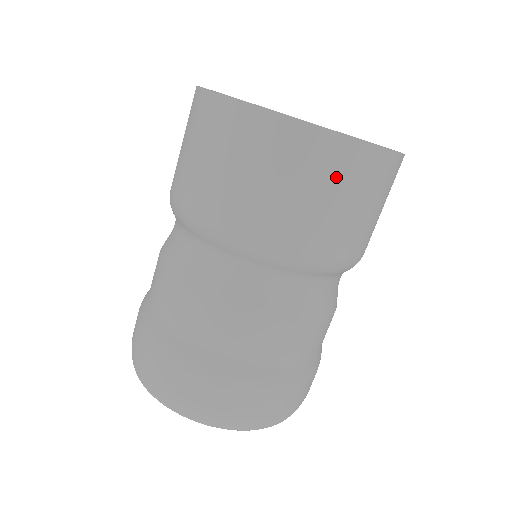
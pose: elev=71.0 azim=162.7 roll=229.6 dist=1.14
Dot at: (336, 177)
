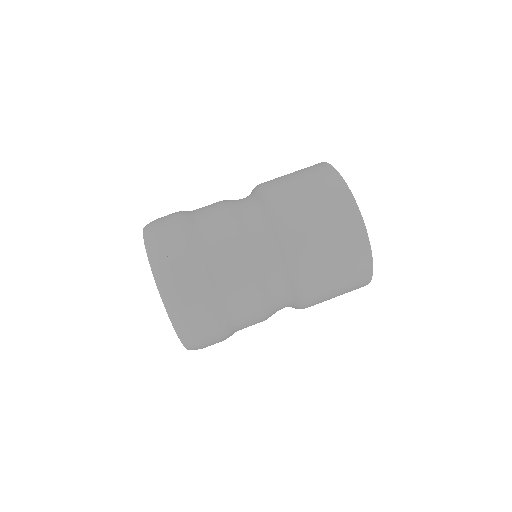
Dot at: (312, 173)
